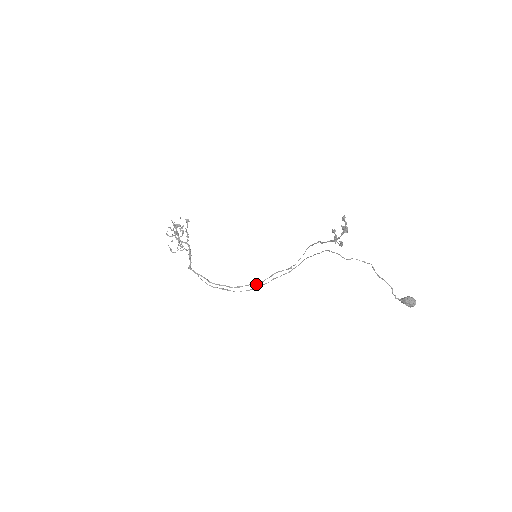
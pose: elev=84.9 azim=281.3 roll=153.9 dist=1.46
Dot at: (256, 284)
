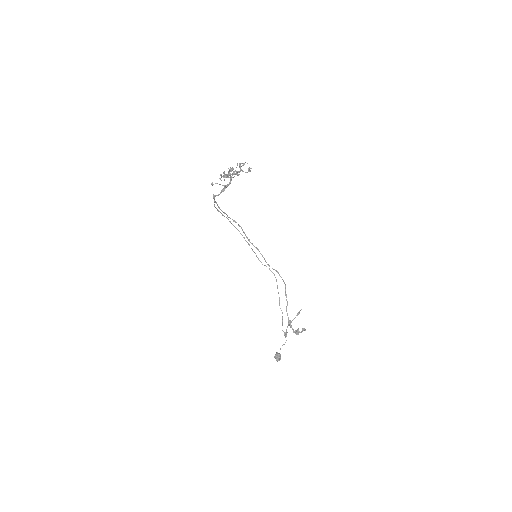
Dot at: (245, 234)
